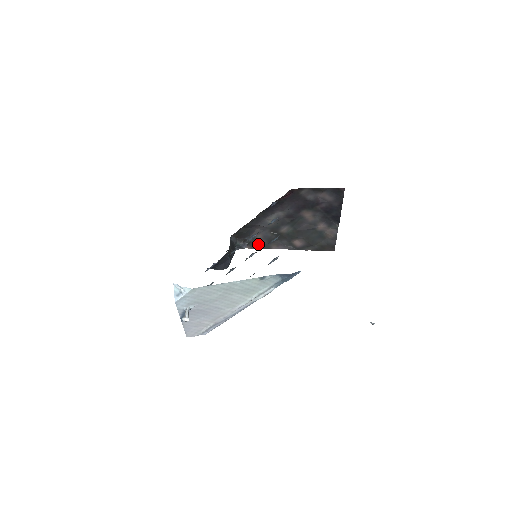
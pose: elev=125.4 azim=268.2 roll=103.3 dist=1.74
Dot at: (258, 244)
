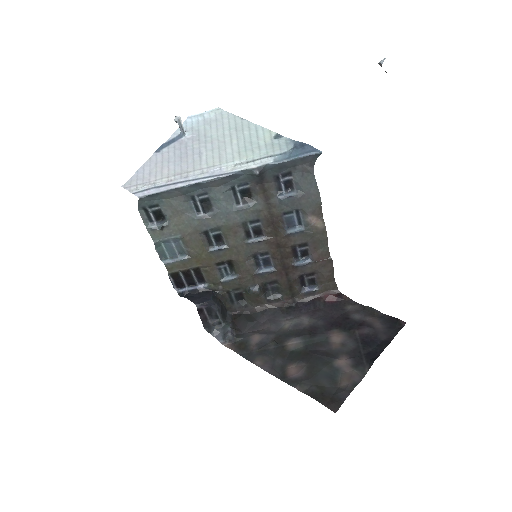
Dot at: (245, 348)
